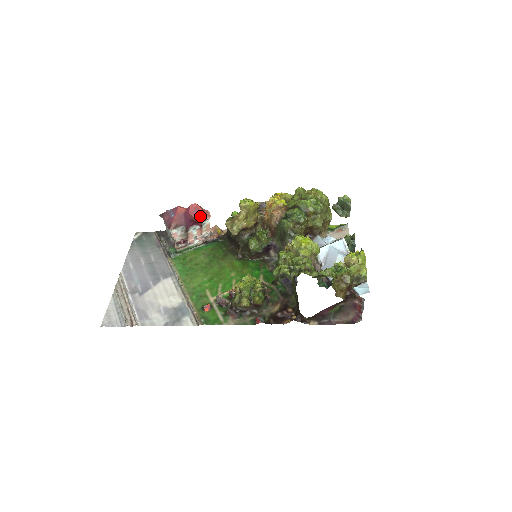
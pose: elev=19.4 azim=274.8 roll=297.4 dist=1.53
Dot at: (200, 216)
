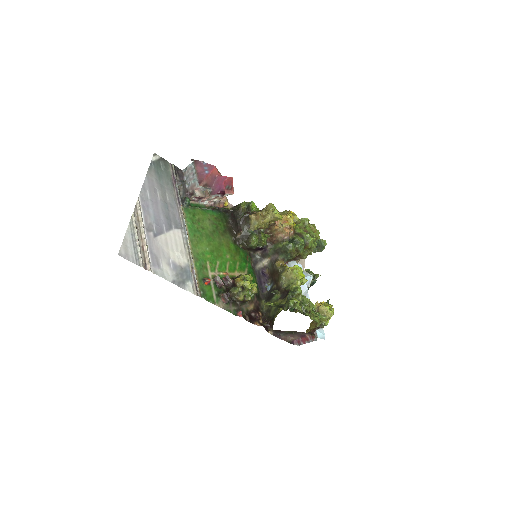
Dot at: (228, 189)
